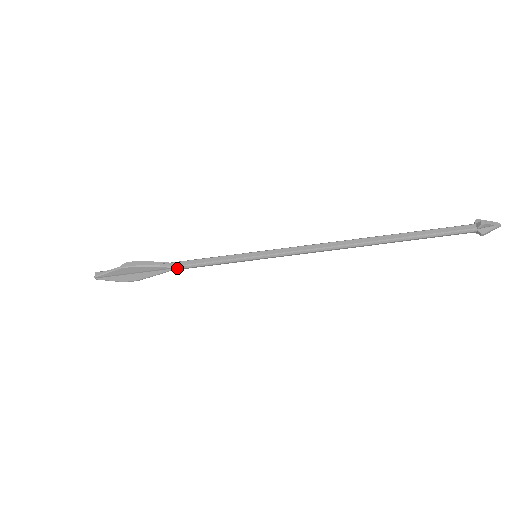
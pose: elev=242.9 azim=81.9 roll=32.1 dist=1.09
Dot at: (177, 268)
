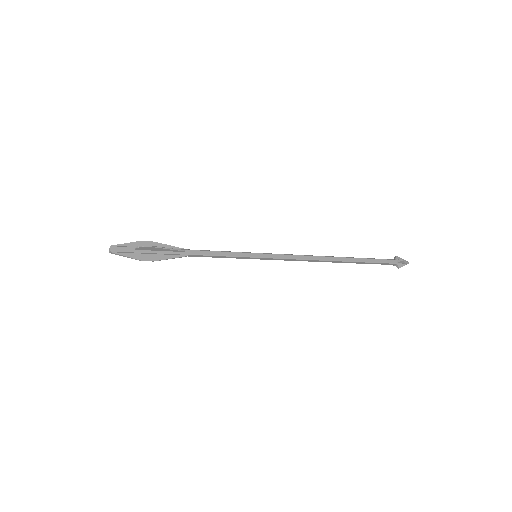
Dot at: (190, 255)
